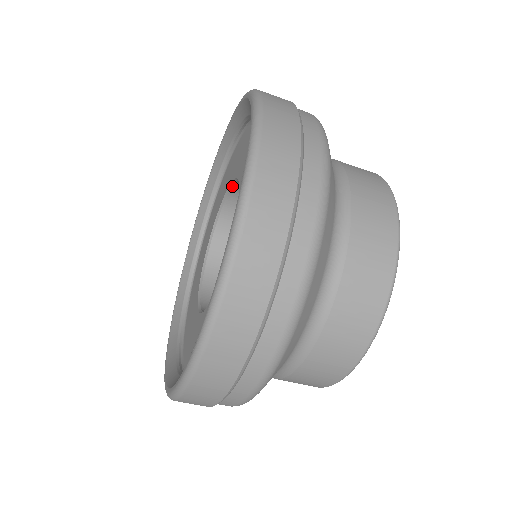
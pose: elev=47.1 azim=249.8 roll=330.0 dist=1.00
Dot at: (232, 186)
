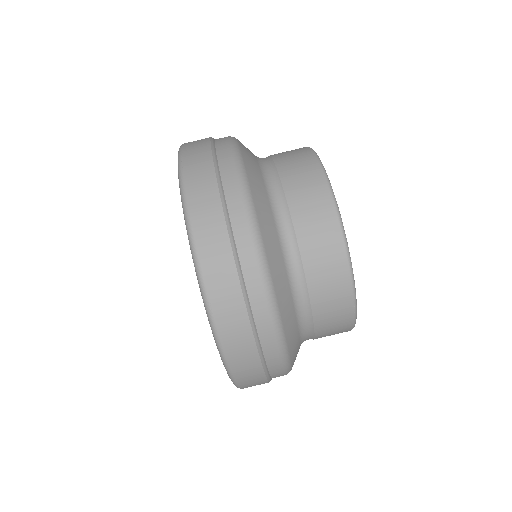
Dot at: occluded
